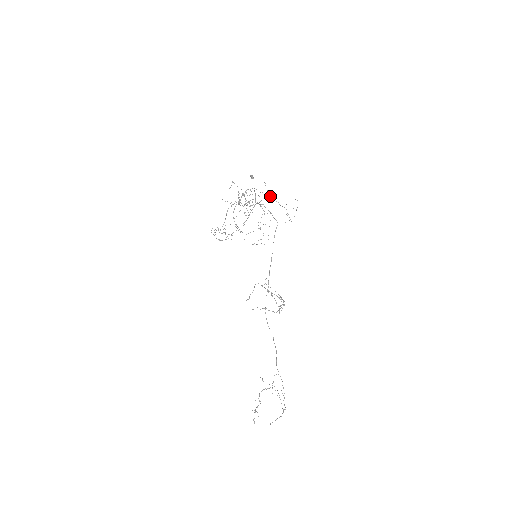
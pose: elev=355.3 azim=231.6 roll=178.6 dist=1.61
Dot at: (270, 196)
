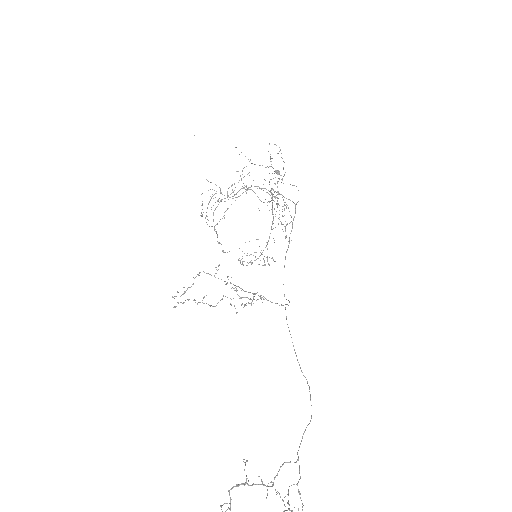
Dot at: (251, 163)
